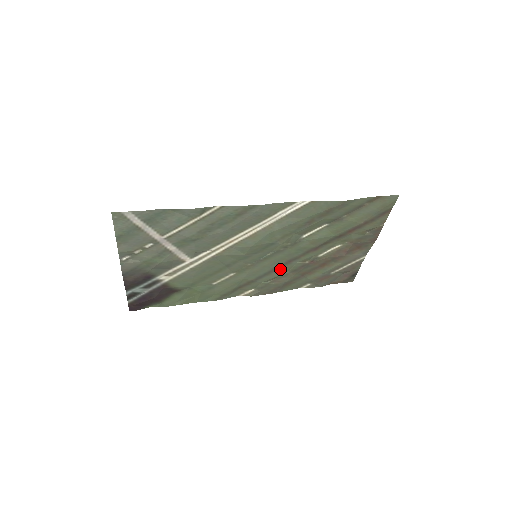
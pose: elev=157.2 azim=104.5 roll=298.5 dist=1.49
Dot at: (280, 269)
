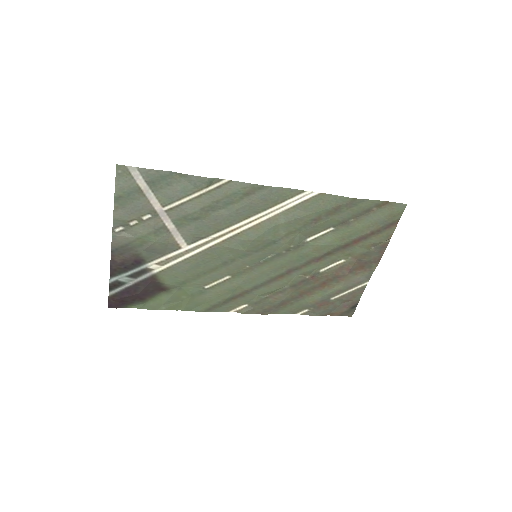
Dot at: (278, 281)
